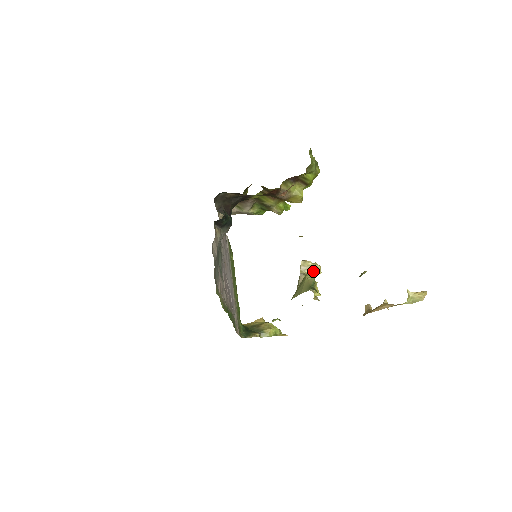
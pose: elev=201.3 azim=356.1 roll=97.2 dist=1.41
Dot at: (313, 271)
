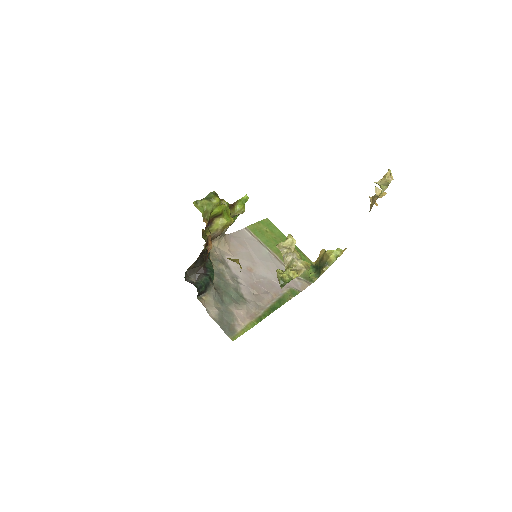
Dot at: (288, 247)
